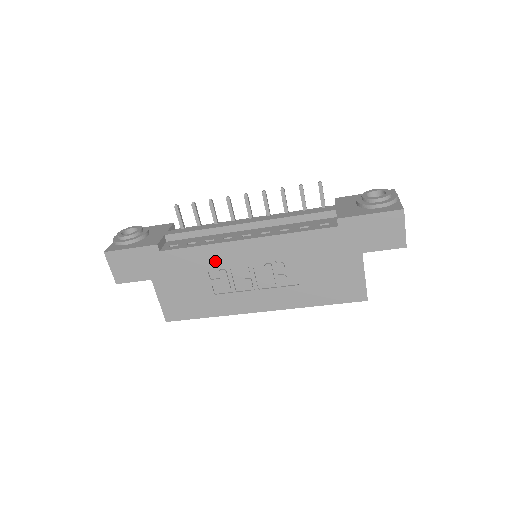
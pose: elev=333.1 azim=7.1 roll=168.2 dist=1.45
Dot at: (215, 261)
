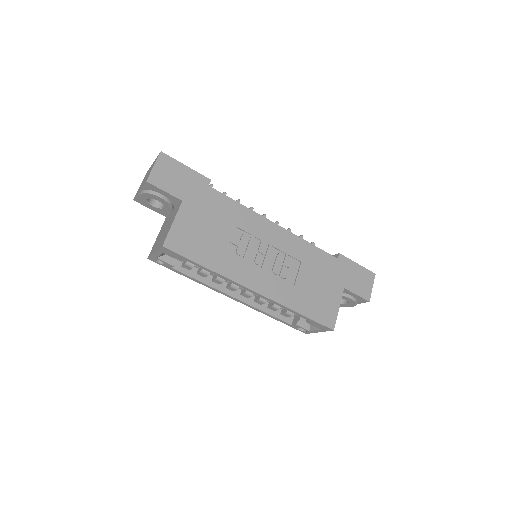
Dot at: (246, 224)
